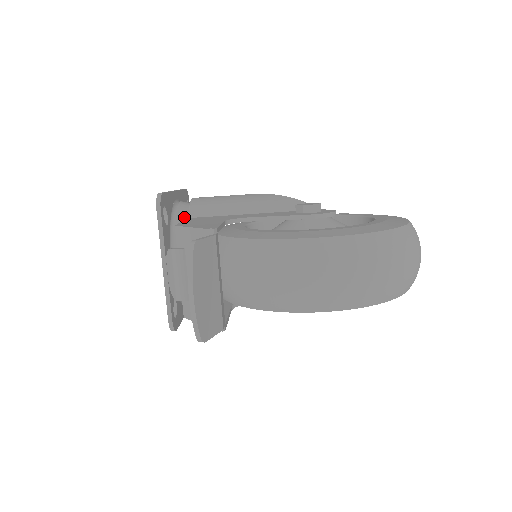
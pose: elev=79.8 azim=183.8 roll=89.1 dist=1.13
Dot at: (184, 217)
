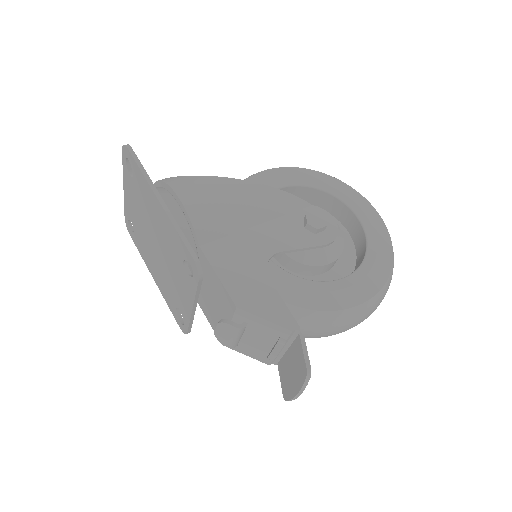
Dot at: (190, 241)
